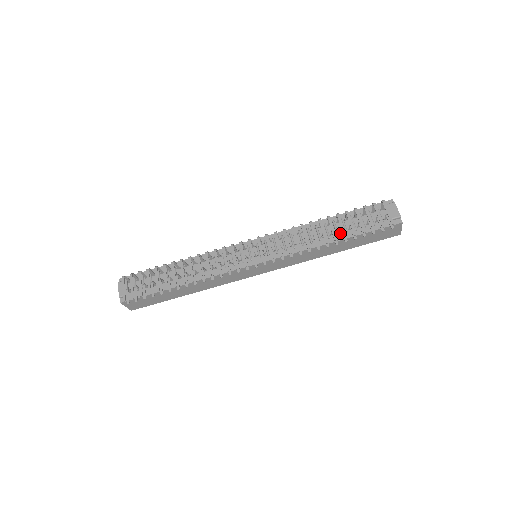
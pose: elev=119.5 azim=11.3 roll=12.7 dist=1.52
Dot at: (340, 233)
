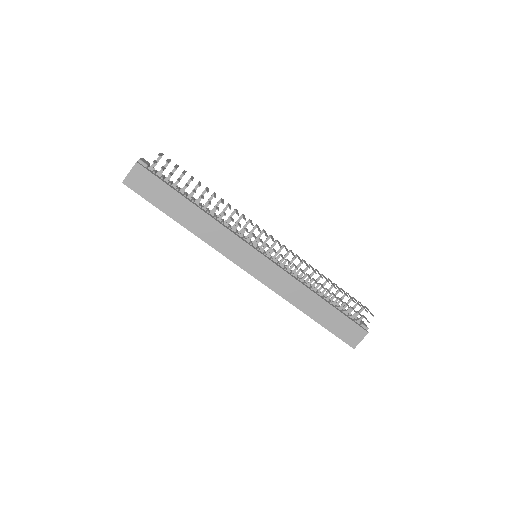
Dot at: (326, 299)
